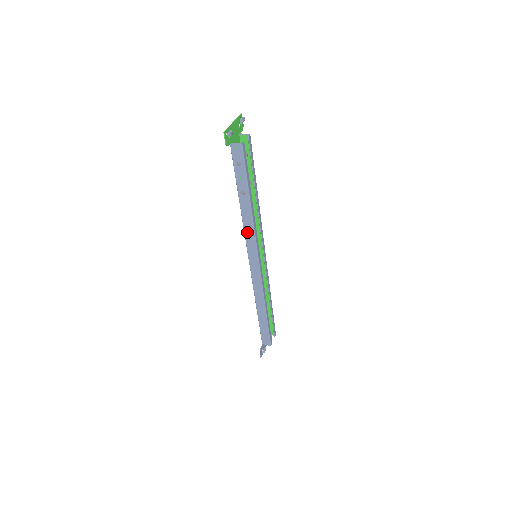
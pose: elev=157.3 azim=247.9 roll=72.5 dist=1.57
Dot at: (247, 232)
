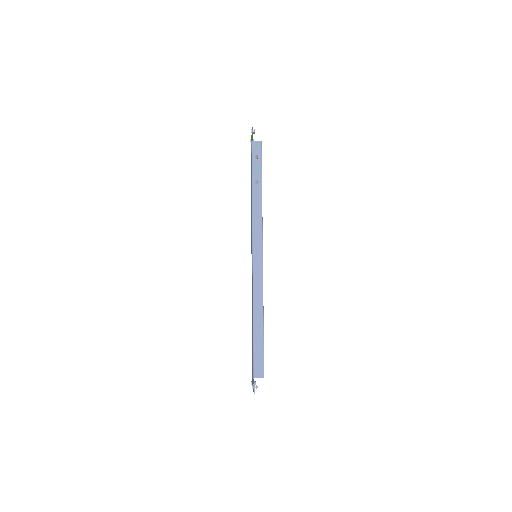
Dot at: (255, 221)
